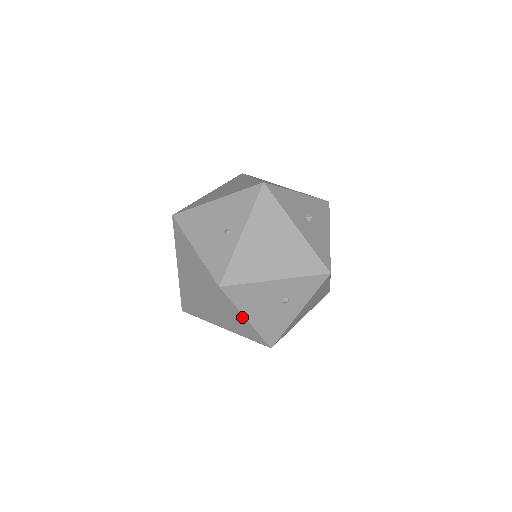
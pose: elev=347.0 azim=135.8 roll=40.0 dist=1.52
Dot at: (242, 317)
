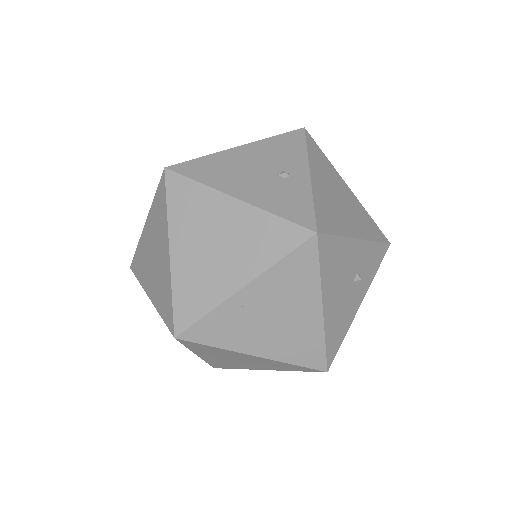
Dot at: (316, 305)
